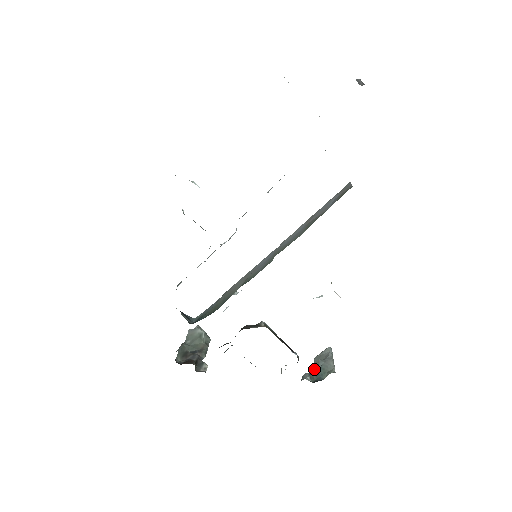
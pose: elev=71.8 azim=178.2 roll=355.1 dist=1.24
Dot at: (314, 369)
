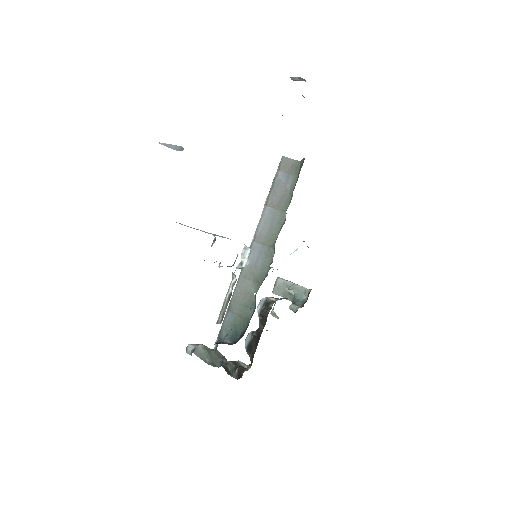
Dot at: (286, 299)
